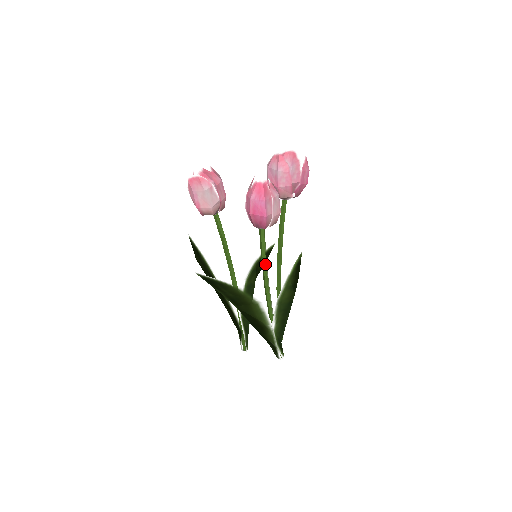
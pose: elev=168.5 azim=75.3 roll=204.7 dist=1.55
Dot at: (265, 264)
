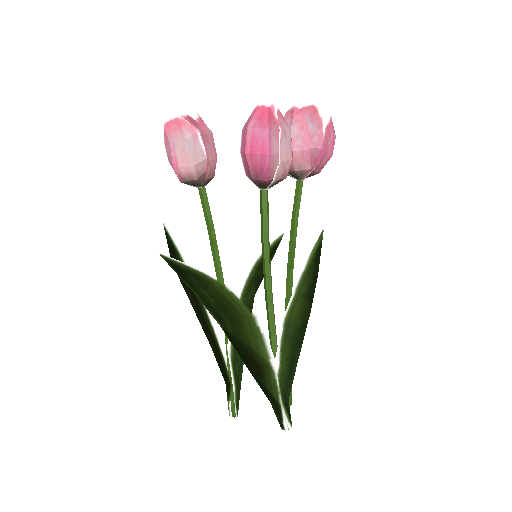
Dot at: (267, 252)
